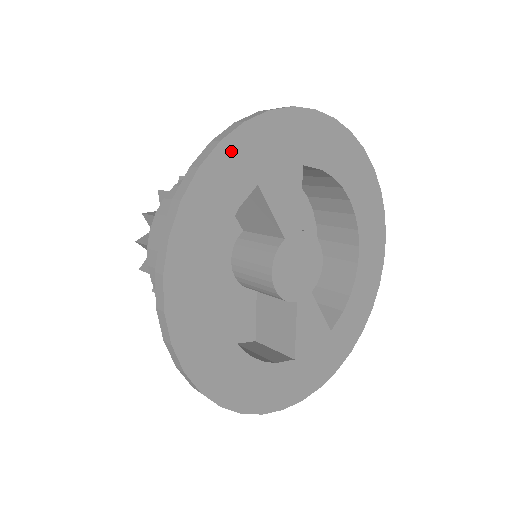
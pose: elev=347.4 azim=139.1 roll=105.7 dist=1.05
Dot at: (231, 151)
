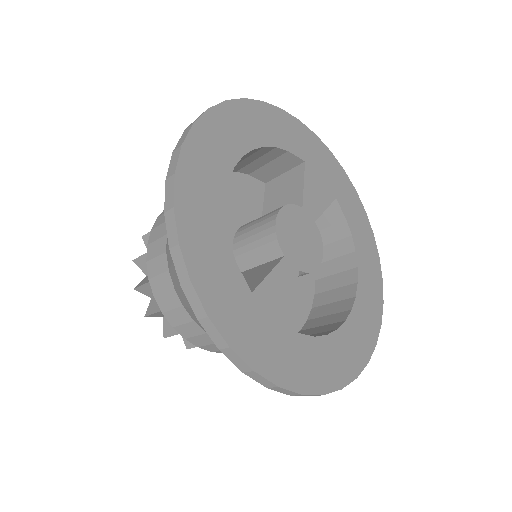
Dot at: (302, 131)
